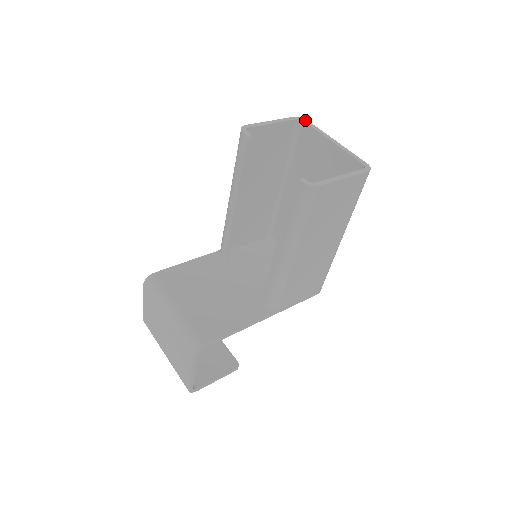
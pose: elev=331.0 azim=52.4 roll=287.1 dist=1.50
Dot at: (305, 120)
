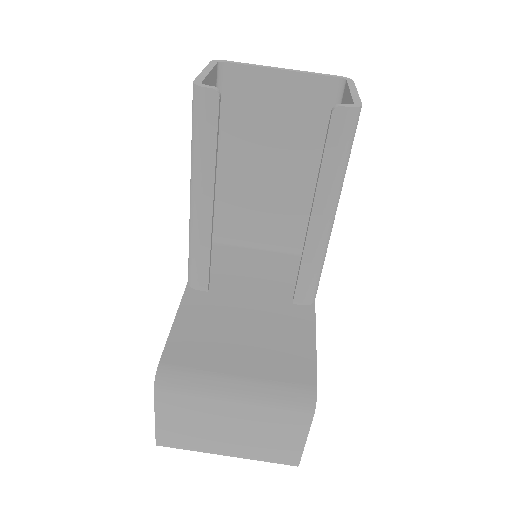
Dot at: (225, 61)
